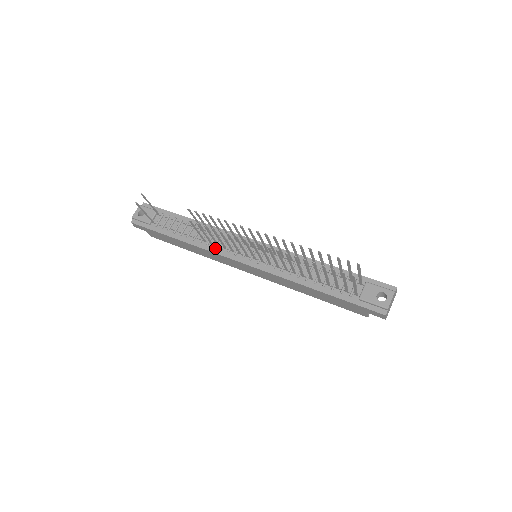
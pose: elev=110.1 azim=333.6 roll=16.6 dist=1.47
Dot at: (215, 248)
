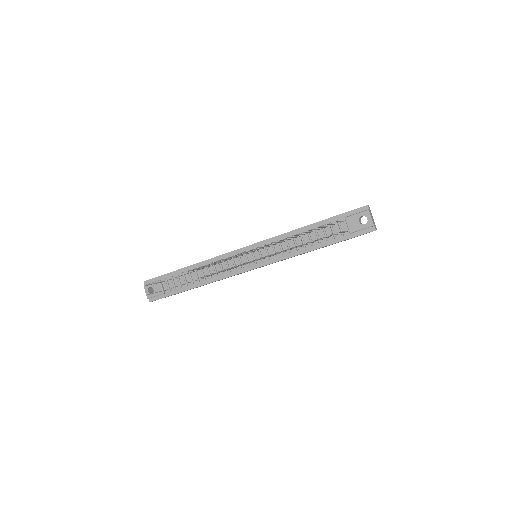
Dot at: (225, 274)
